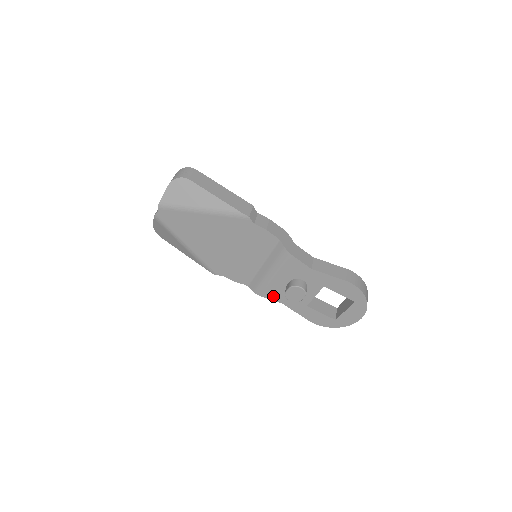
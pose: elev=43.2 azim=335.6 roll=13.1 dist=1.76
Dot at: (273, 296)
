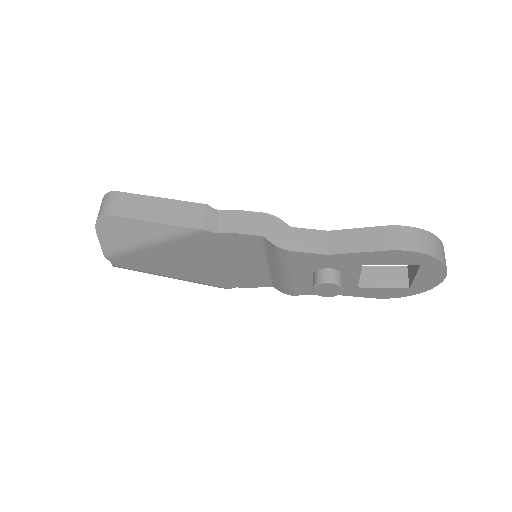
Dot at: (307, 291)
